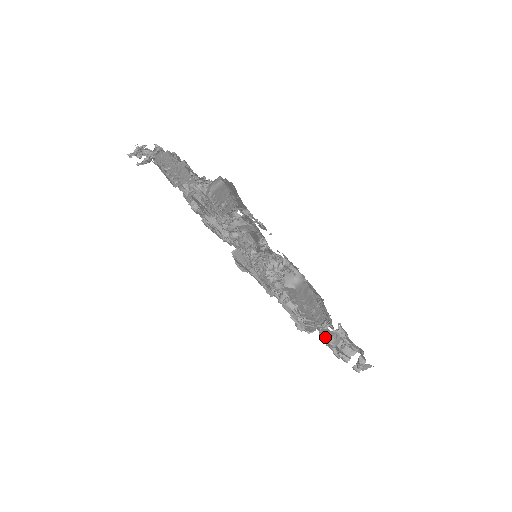
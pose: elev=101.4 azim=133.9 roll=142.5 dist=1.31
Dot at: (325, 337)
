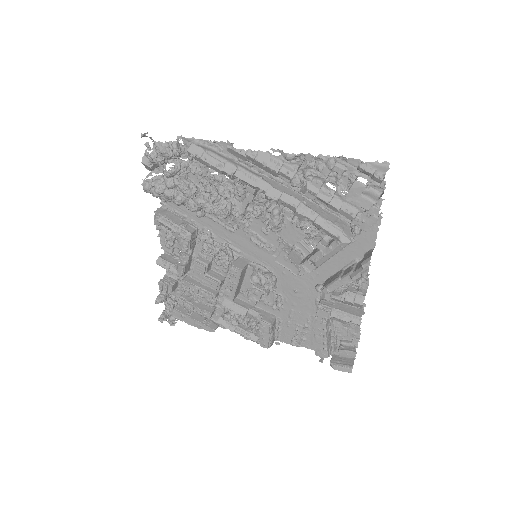
Dot at: (305, 185)
